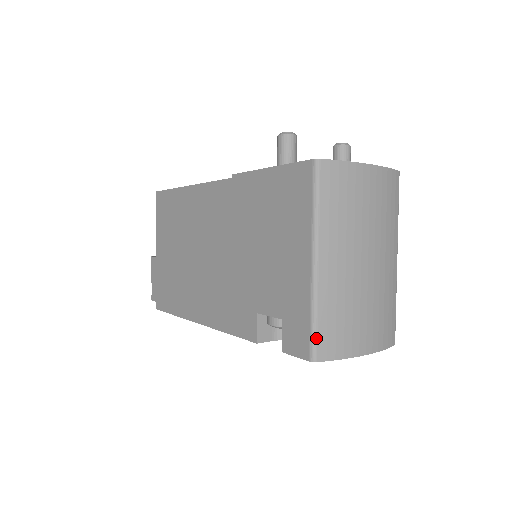
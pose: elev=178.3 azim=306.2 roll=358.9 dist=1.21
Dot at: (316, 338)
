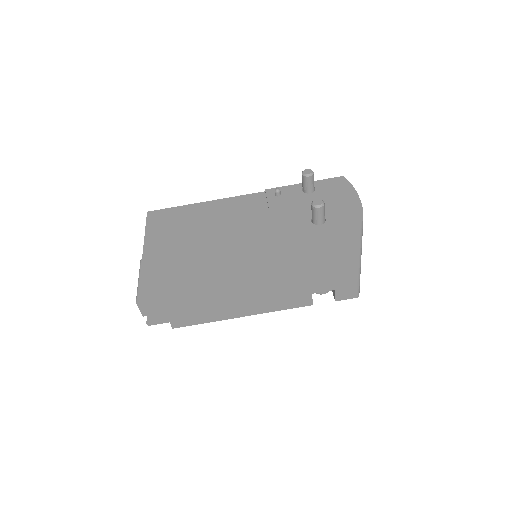
Dot at: occluded
